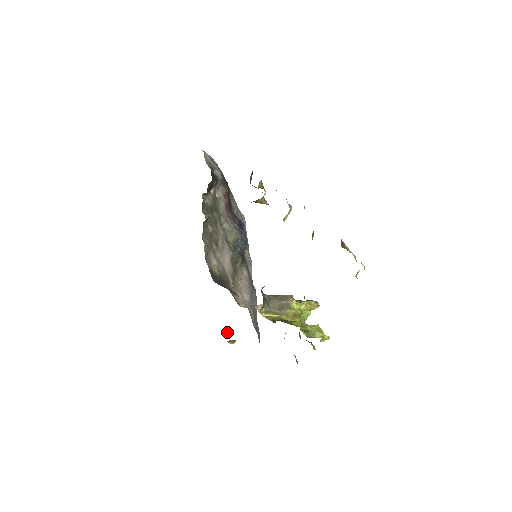
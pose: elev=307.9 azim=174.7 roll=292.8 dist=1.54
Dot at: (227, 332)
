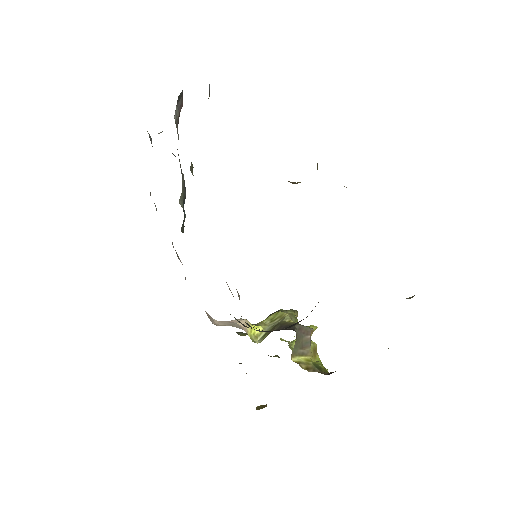
Dot at: occluded
